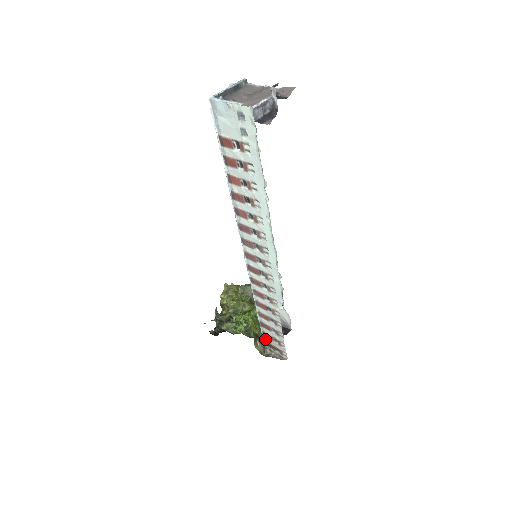
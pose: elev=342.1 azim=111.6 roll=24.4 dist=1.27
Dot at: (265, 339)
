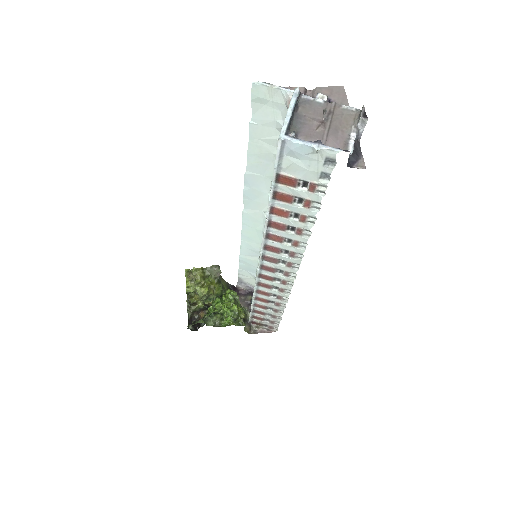
Dot at: (252, 320)
